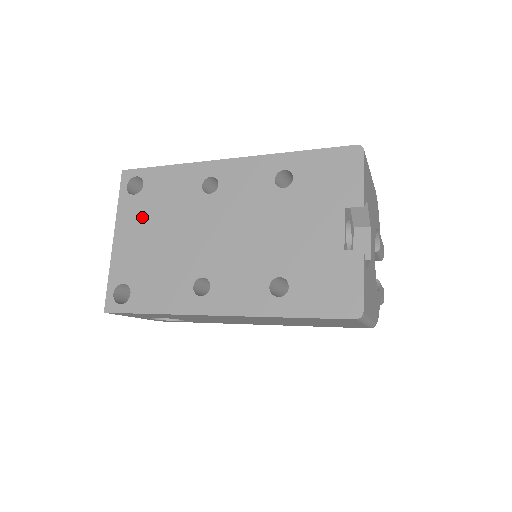
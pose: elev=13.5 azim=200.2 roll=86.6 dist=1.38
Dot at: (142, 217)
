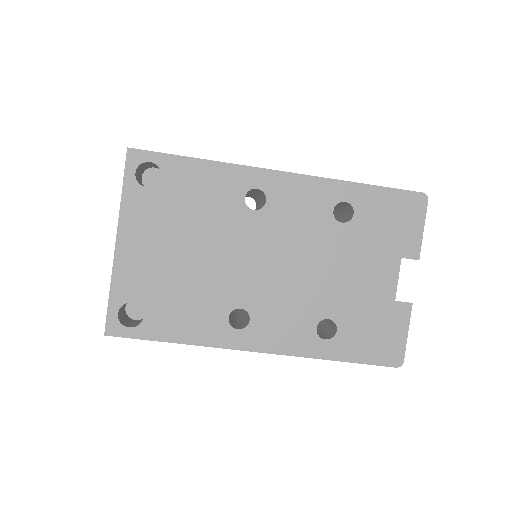
Dot at: (160, 221)
